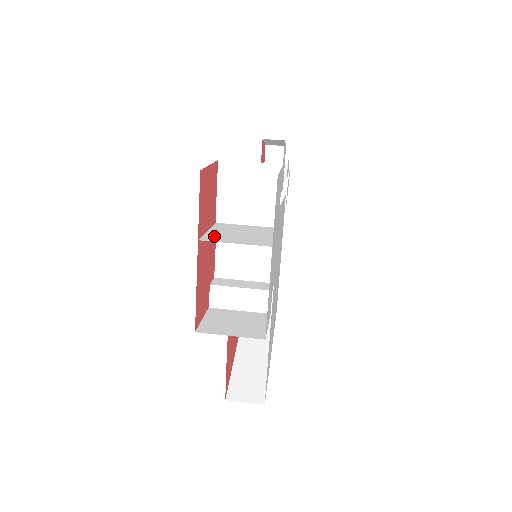
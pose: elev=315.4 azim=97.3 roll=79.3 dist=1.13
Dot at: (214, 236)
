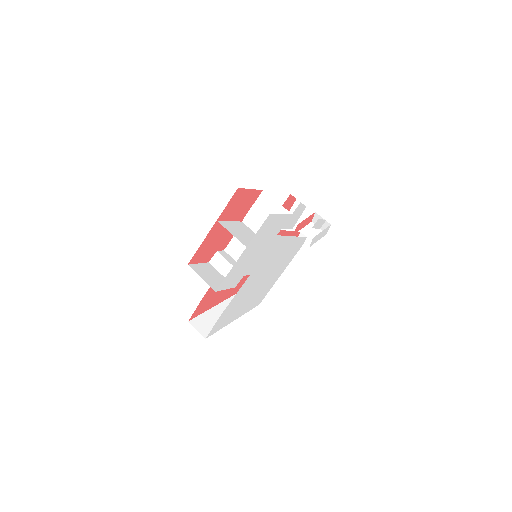
Dot at: (228, 225)
